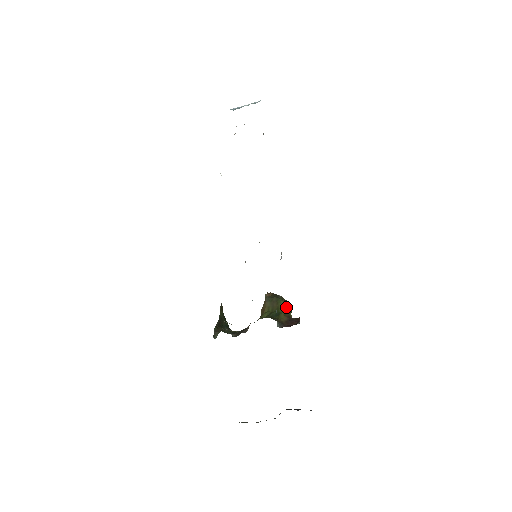
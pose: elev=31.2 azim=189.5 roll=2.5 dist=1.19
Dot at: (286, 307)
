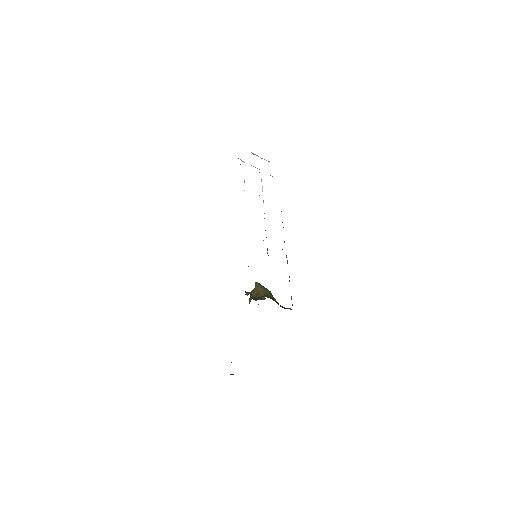
Dot at: (273, 297)
